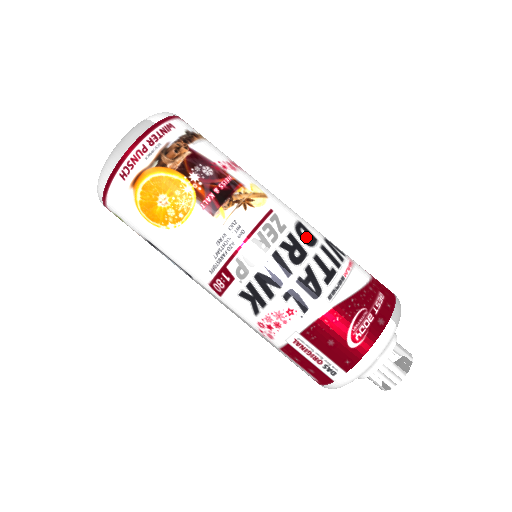
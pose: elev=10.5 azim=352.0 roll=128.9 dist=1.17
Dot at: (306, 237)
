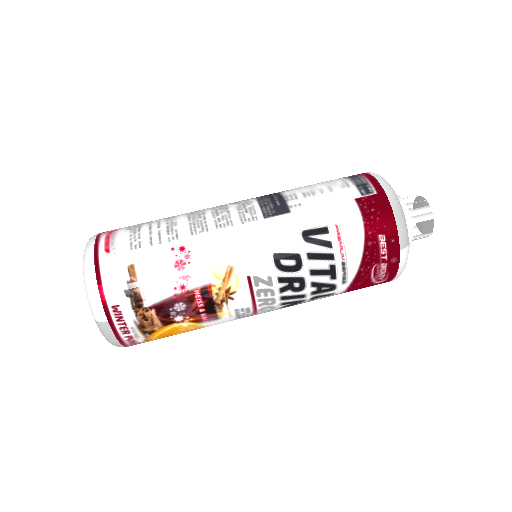
Dot at: (291, 265)
